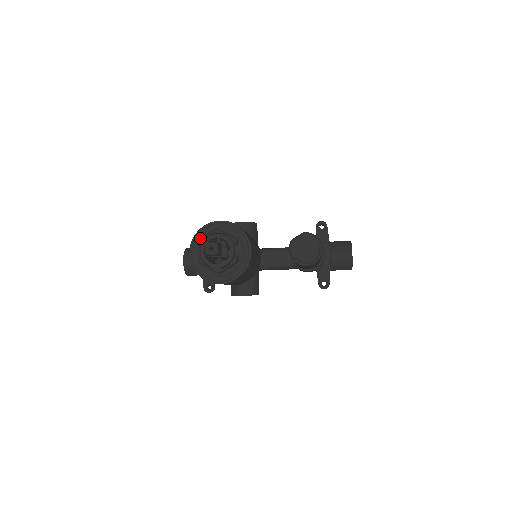
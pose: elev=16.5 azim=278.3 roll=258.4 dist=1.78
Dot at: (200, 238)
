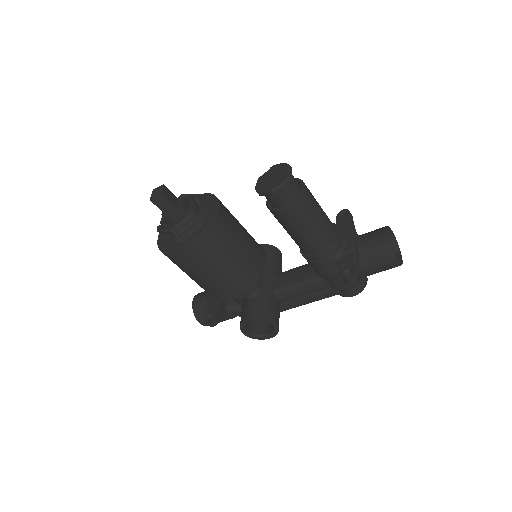
Dot at: occluded
